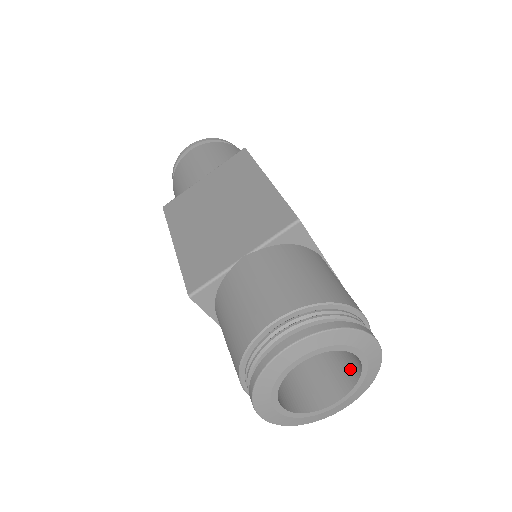
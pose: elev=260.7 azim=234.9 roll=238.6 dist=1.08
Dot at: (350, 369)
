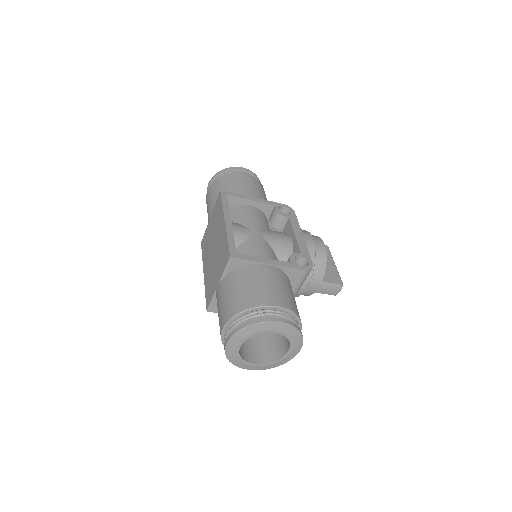
Dot at: occluded
